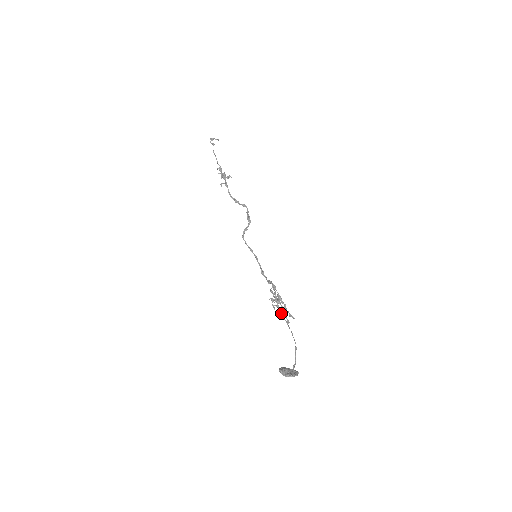
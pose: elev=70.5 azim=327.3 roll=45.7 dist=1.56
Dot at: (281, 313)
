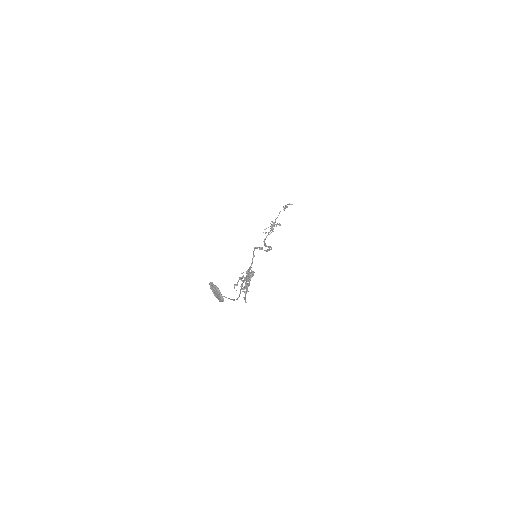
Dot at: (242, 285)
